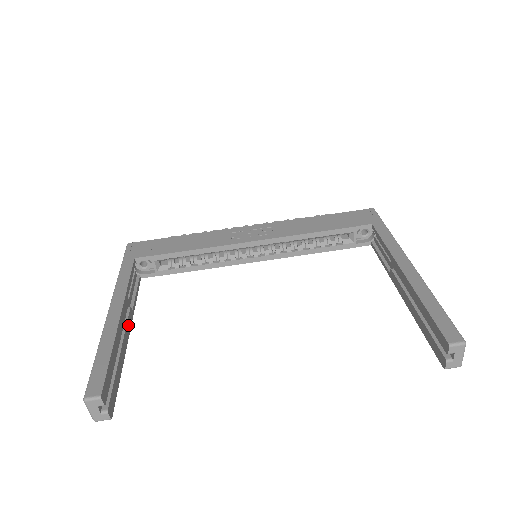
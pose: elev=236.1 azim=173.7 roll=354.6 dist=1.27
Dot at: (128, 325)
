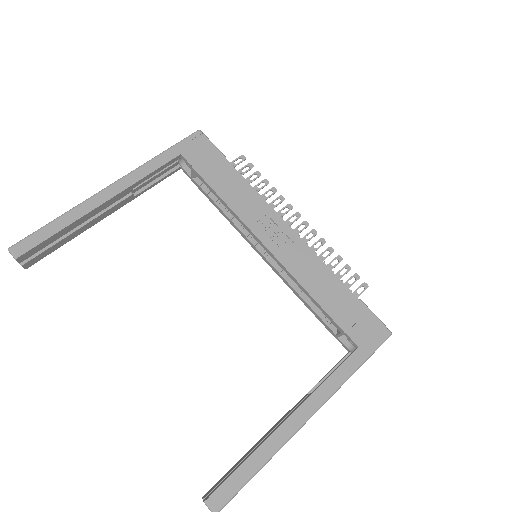
Dot at: (114, 208)
